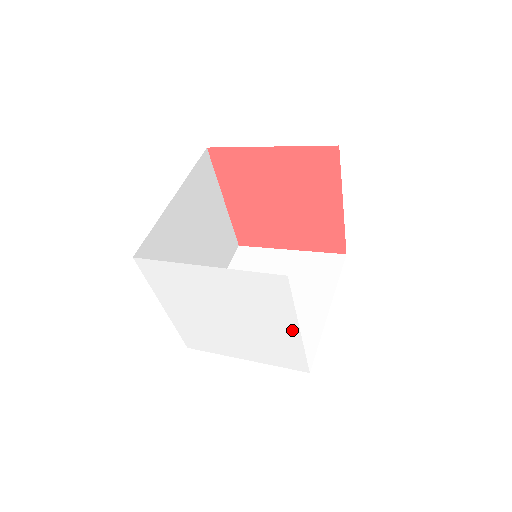
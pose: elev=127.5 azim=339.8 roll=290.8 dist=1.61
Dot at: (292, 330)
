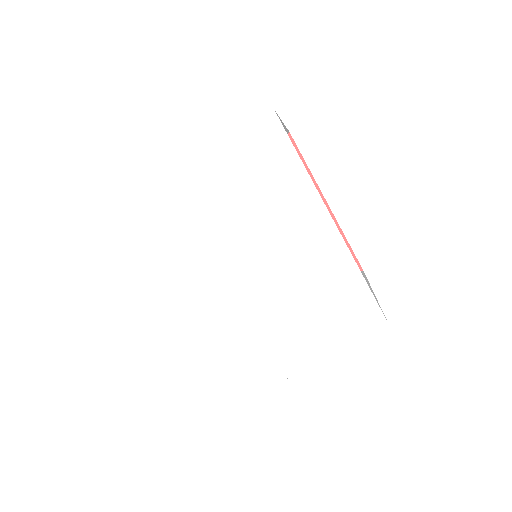
Dot at: (322, 224)
